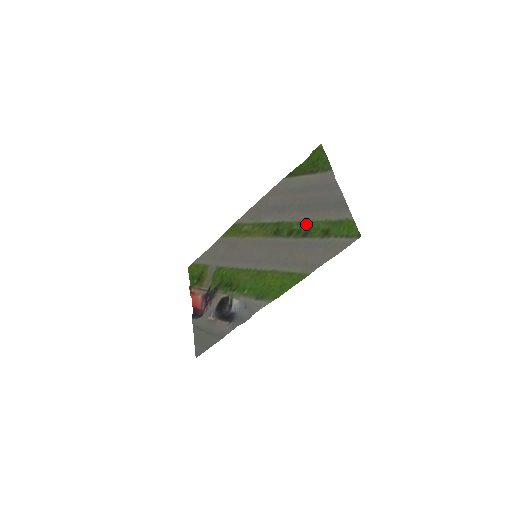
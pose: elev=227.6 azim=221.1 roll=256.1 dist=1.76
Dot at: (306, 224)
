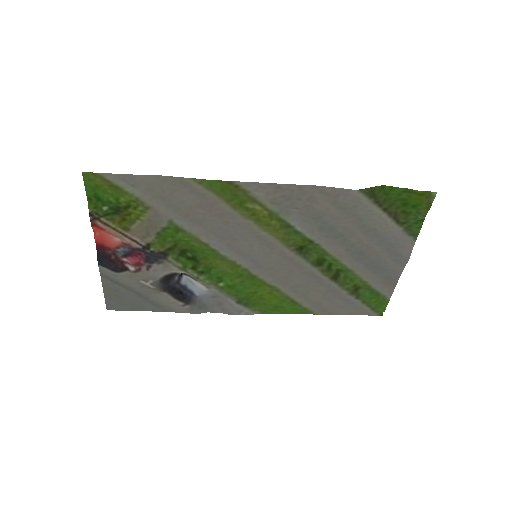
Dot at: (343, 268)
